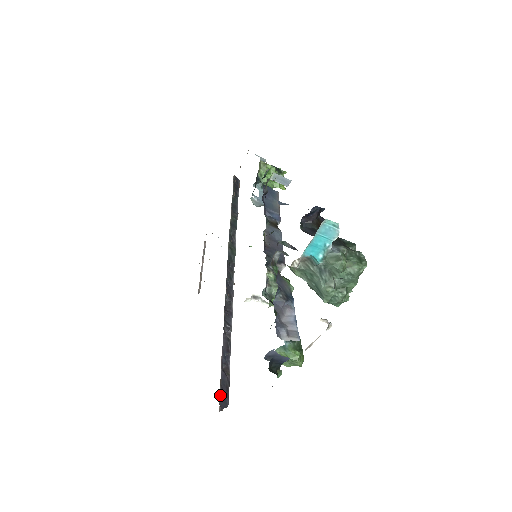
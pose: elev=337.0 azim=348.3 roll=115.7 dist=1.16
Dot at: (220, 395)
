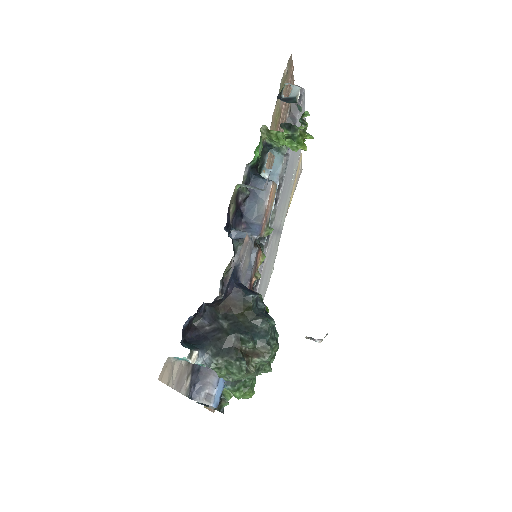
Dot at: occluded
